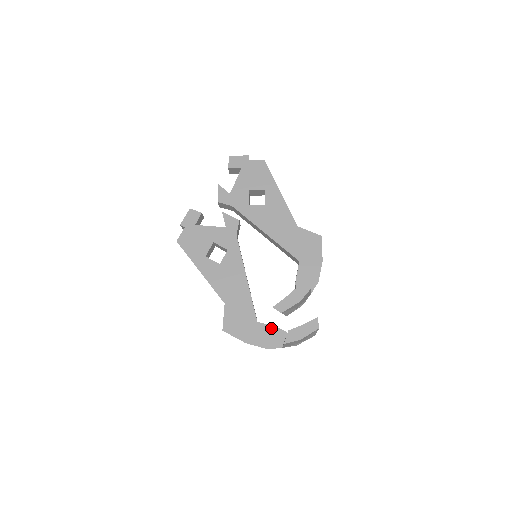
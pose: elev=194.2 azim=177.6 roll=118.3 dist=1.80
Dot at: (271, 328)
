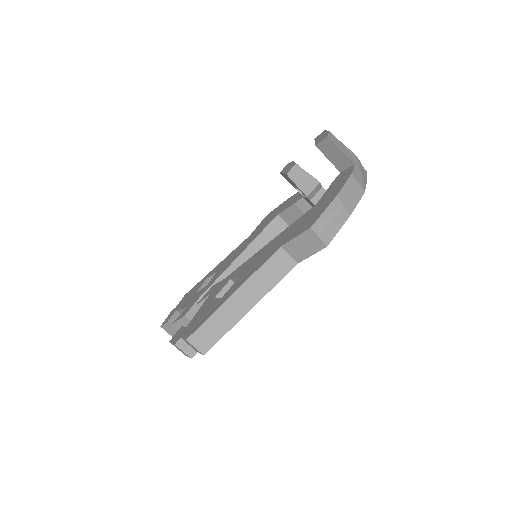
Dot at: (329, 188)
